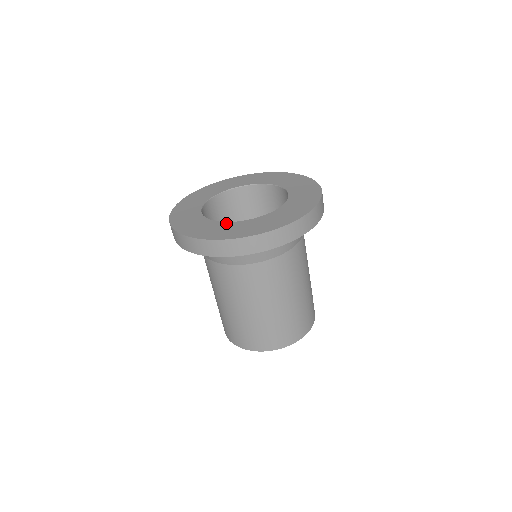
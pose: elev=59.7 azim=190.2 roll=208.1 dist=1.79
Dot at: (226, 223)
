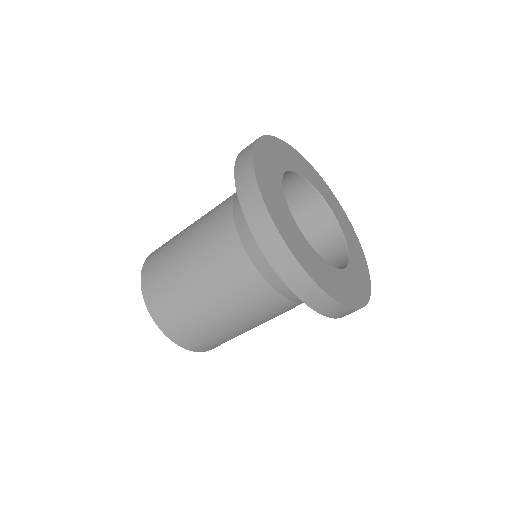
Dot at: (290, 212)
